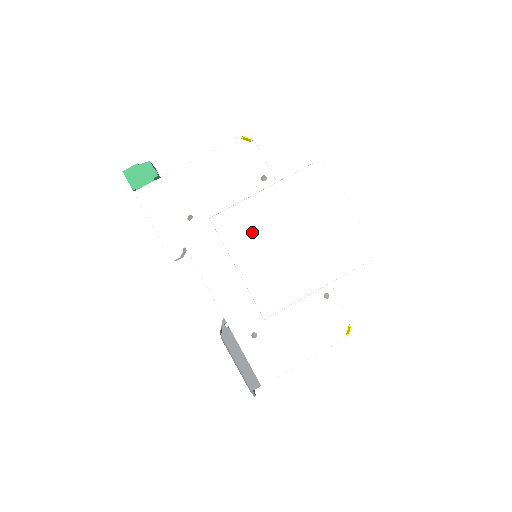
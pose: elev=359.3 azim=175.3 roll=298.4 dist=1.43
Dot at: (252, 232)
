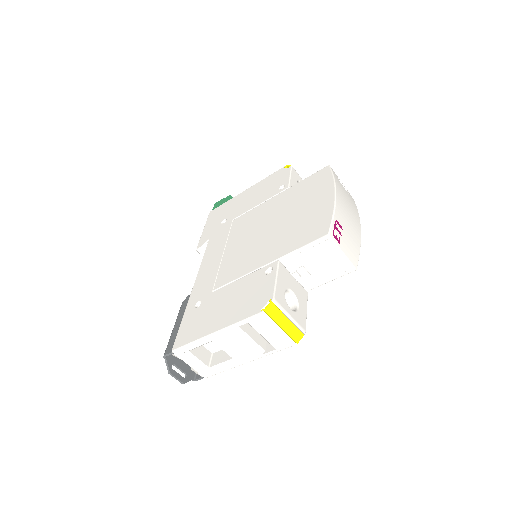
Dot at: (251, 225)
